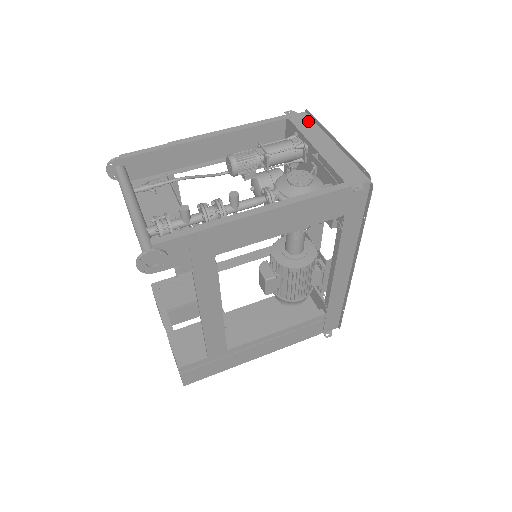
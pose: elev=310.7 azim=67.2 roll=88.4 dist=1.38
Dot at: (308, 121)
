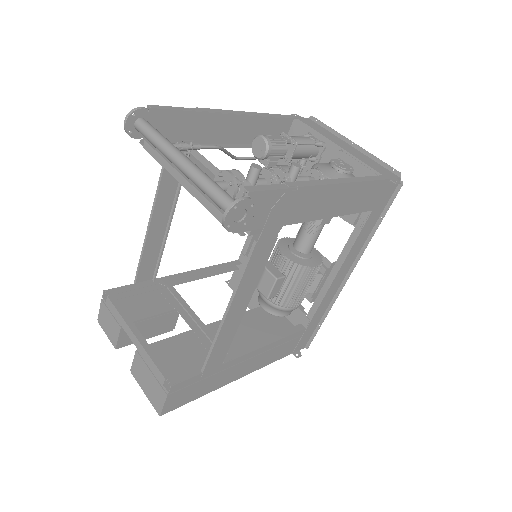
Dot at: (317, 125)
